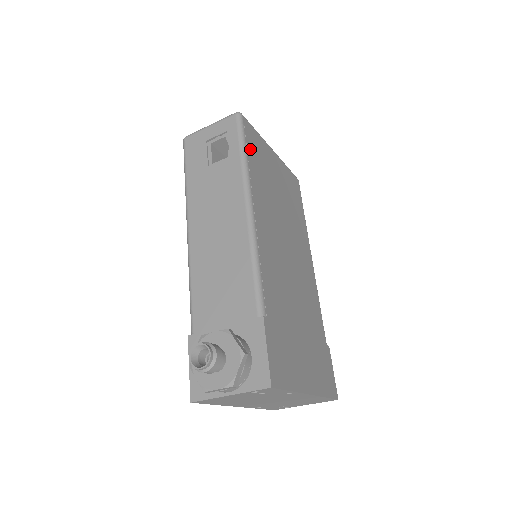
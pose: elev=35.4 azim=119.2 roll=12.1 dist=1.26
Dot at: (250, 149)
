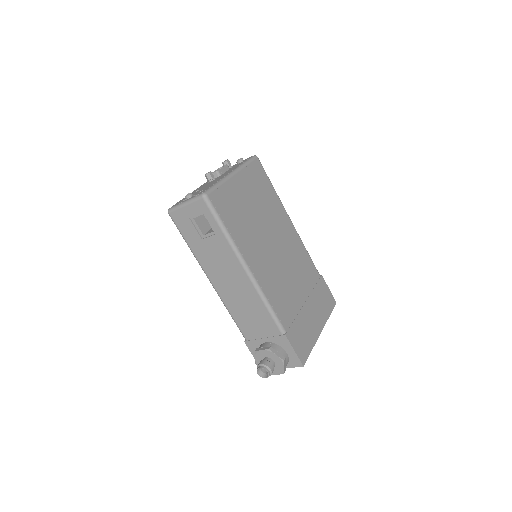
Dot at: (226, 218)
